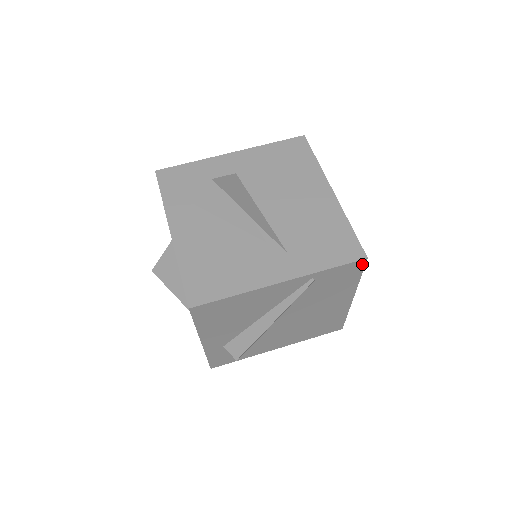
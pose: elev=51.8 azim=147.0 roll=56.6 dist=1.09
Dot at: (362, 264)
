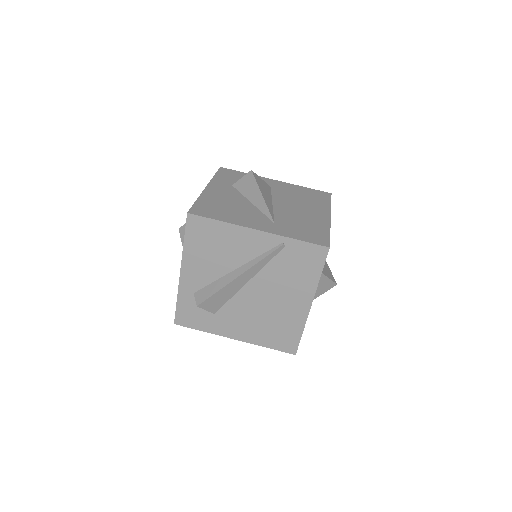
Dot at: (324, 254)
